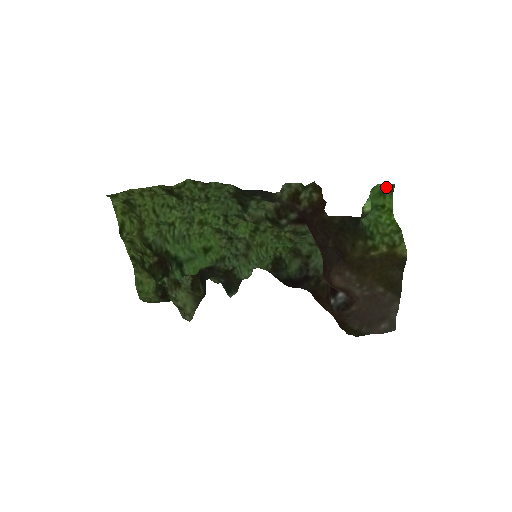
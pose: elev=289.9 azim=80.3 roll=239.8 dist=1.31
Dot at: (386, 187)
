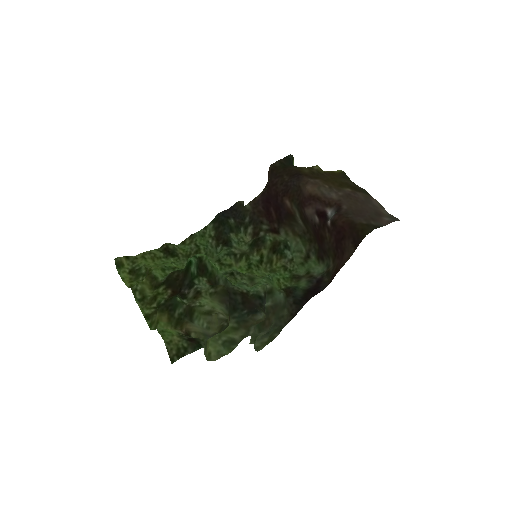
Dot at: occluded
